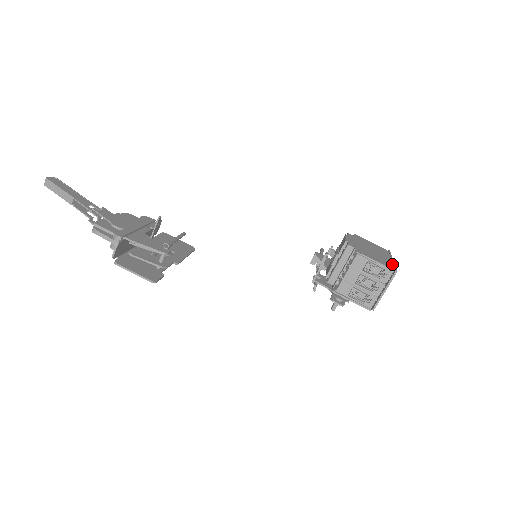
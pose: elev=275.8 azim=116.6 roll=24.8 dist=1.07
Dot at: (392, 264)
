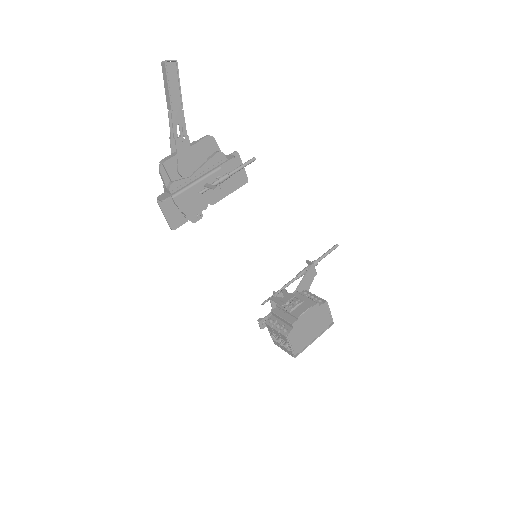
Dot at: (305, 347)
